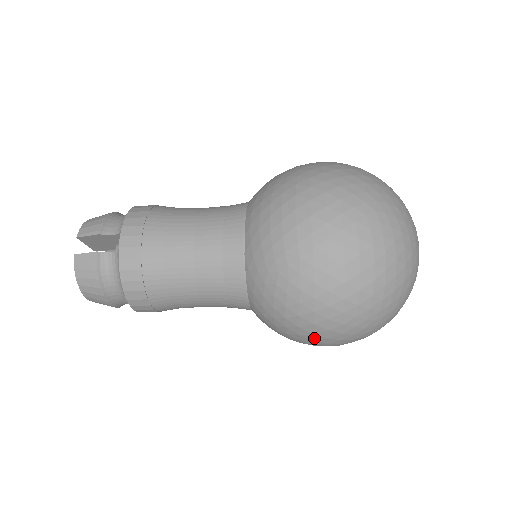
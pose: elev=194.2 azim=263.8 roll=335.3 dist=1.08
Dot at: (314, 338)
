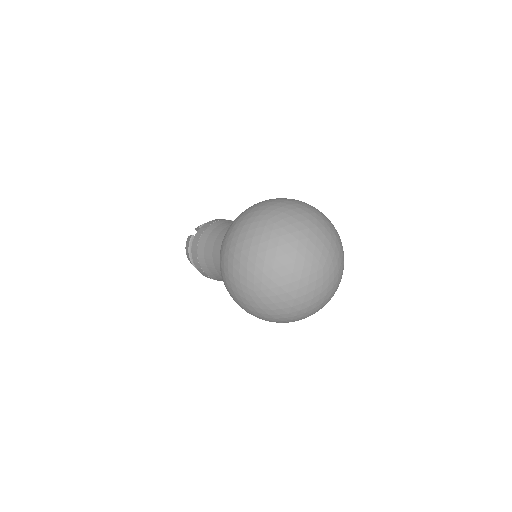
Dot at: (233, 297)
